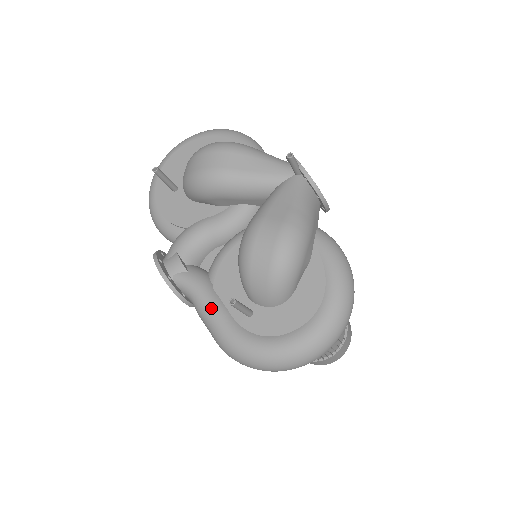
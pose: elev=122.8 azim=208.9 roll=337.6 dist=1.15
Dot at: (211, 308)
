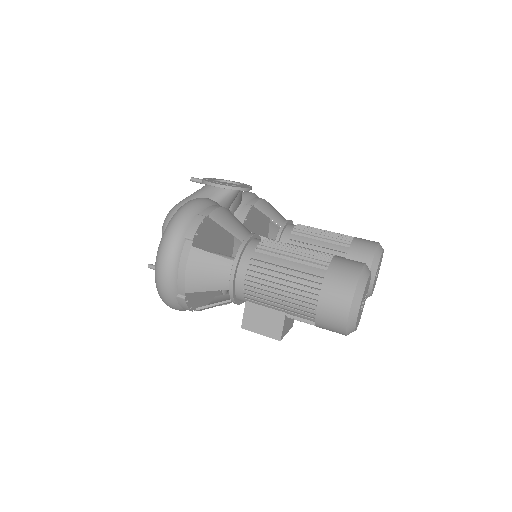
Dot at: occluded
